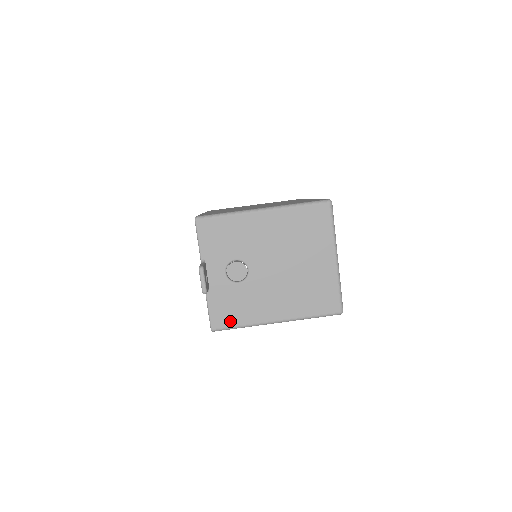
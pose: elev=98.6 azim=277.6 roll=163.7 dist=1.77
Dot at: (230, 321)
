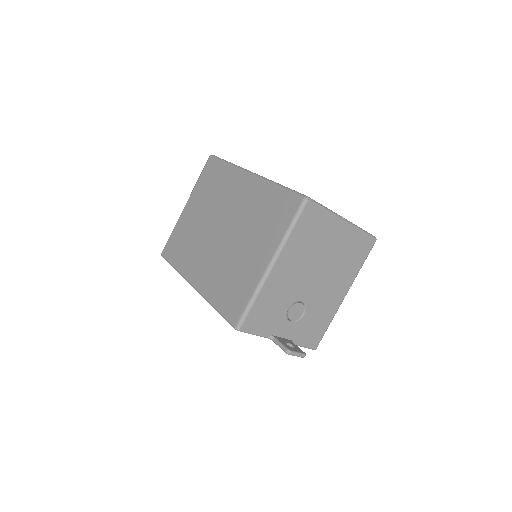
Dot at: (320, 333)
